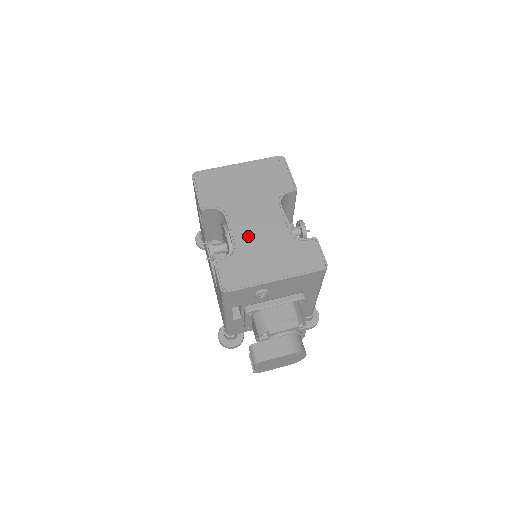
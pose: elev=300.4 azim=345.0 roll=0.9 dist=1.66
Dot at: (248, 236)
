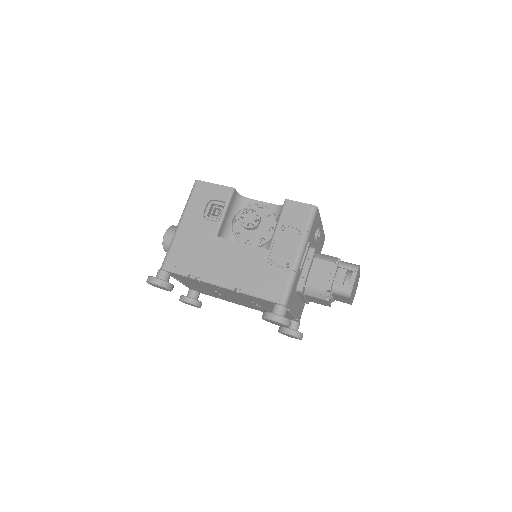
Dot at: occluded
